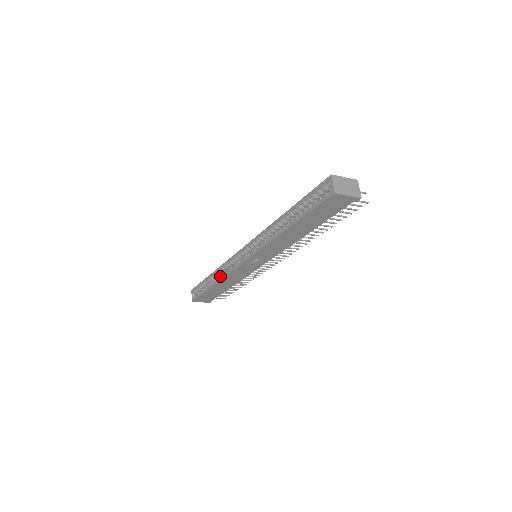
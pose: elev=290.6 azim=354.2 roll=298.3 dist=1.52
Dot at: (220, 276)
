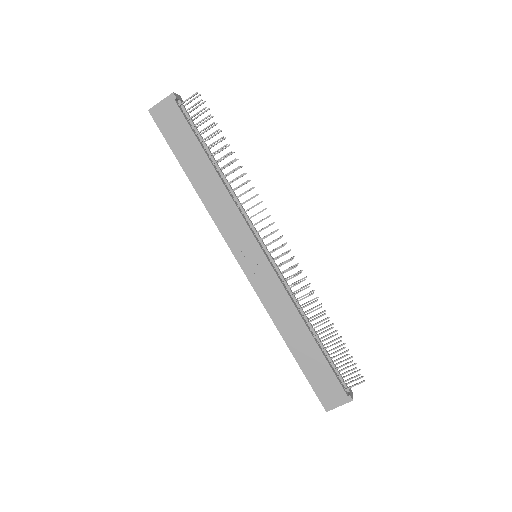
Dot at: (275, 323)
